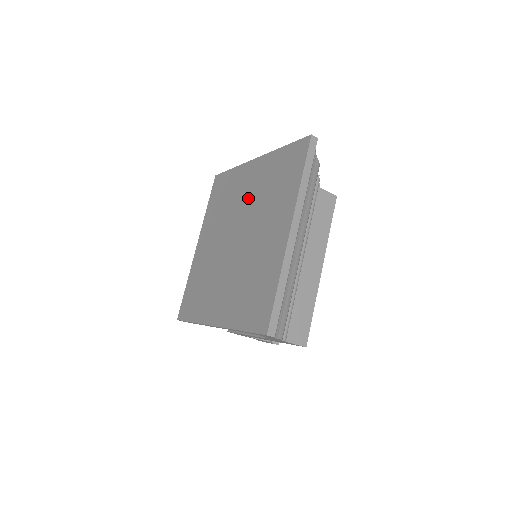
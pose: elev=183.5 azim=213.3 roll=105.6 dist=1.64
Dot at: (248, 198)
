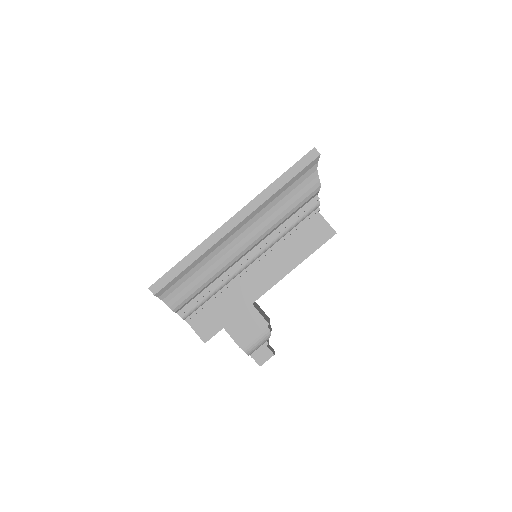
Dot at: occluded
